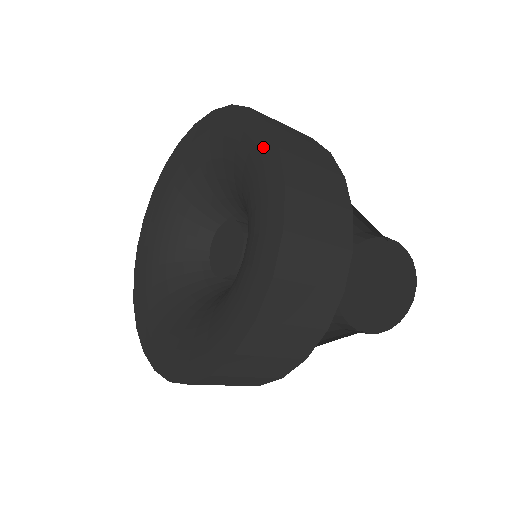
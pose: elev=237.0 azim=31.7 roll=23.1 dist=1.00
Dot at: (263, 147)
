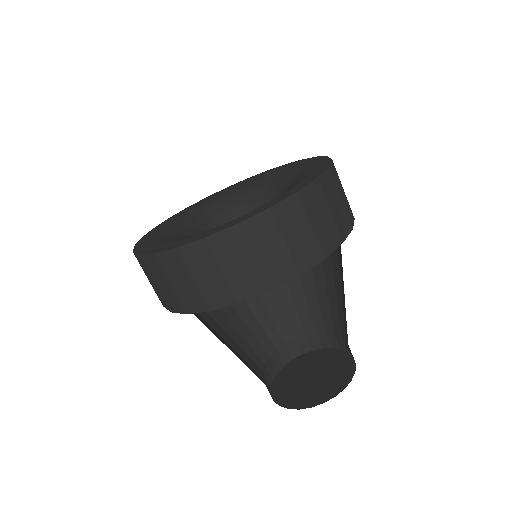
Dot at: (320, 167)
